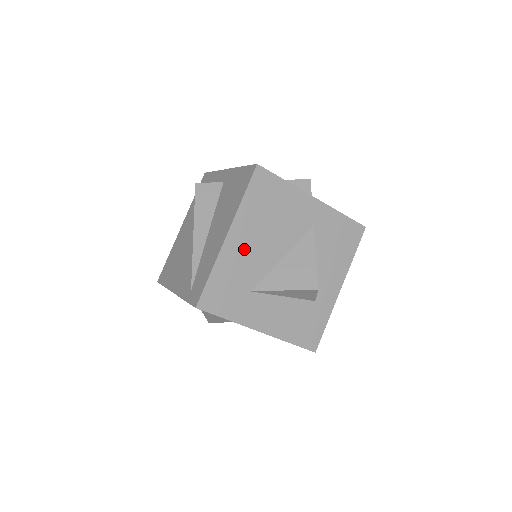
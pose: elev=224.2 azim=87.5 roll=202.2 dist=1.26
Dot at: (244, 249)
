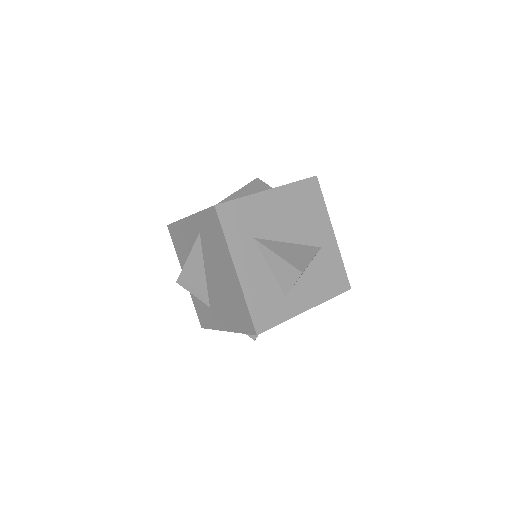
Dot at: (272, 209)
